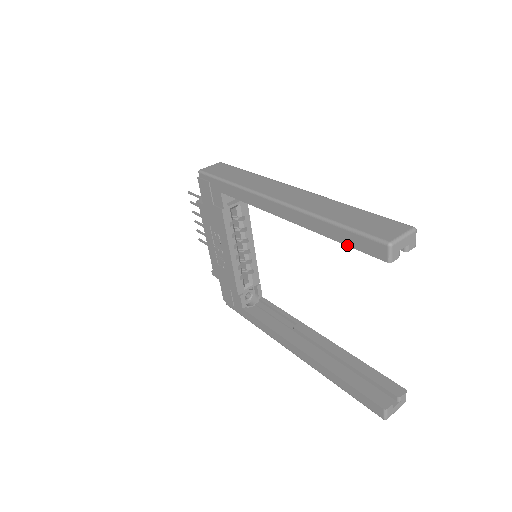
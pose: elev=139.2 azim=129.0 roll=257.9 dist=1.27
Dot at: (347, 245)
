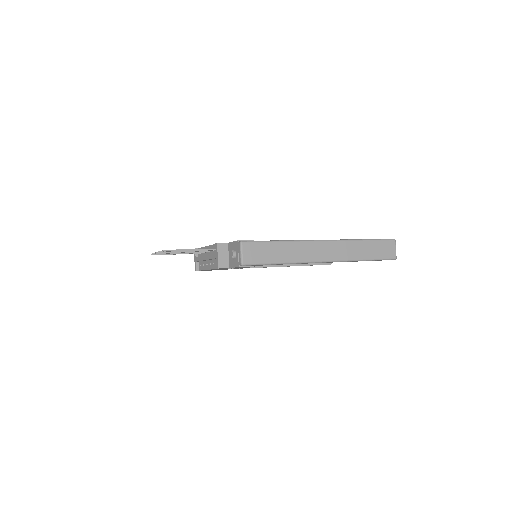
Dot at: occluded
